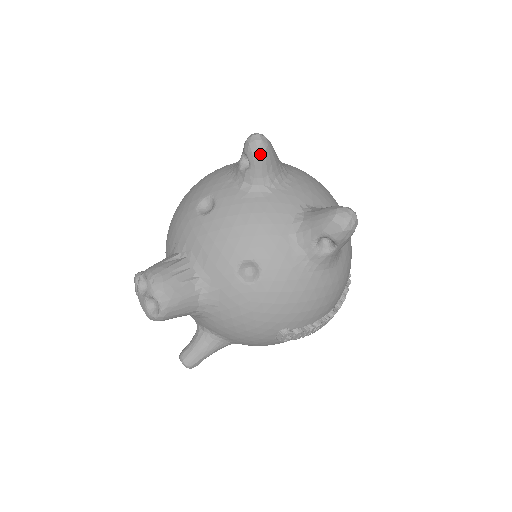
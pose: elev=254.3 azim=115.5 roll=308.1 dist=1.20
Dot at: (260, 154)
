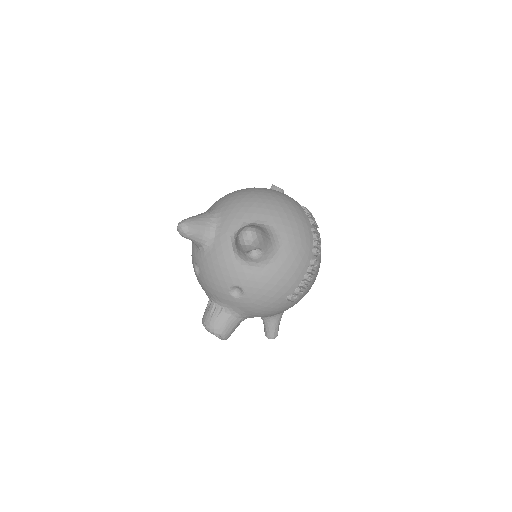
Dot at: (188, 234)
